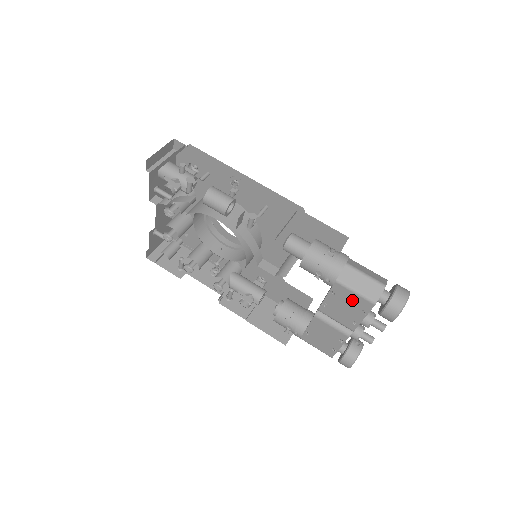
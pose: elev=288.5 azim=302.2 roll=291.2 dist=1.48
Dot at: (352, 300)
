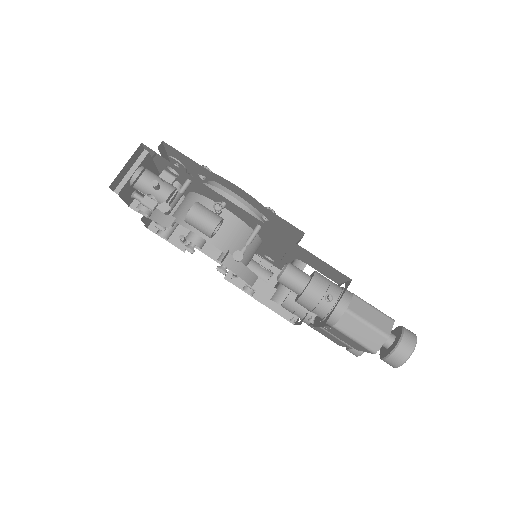
Dot at: (351, 341)
